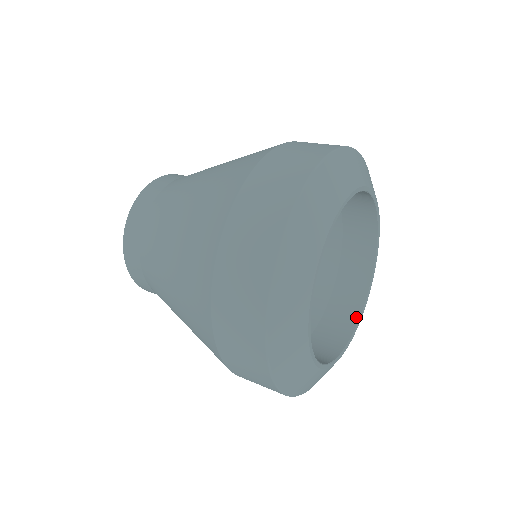
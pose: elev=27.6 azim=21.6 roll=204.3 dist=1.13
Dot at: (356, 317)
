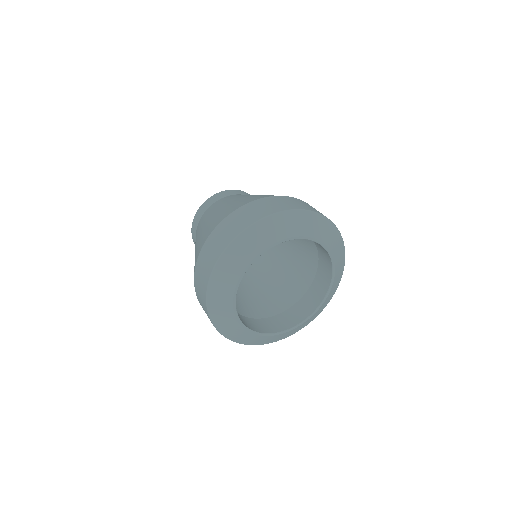
Dot at: (323, 297)
